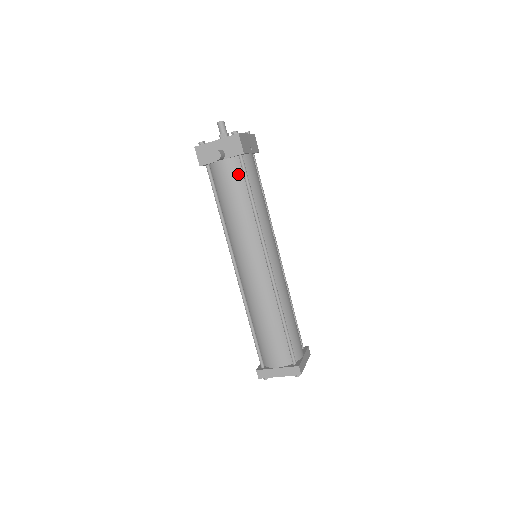
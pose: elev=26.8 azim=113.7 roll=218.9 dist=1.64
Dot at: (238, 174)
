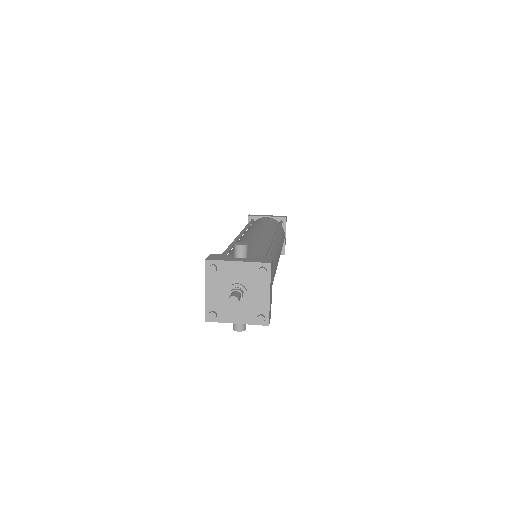
Dot at: occluded
